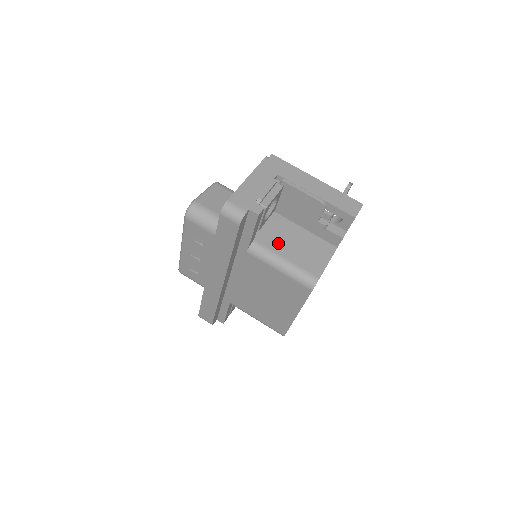
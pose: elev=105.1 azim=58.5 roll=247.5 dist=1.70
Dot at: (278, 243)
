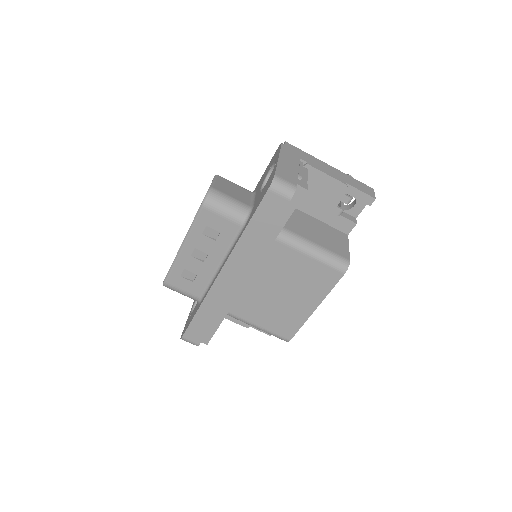
Dot at: (302, 230)
